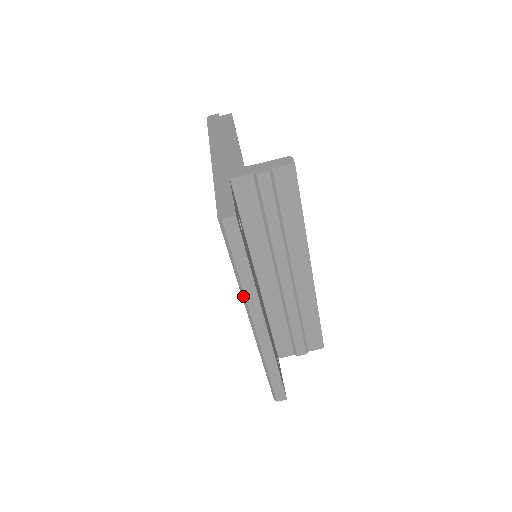
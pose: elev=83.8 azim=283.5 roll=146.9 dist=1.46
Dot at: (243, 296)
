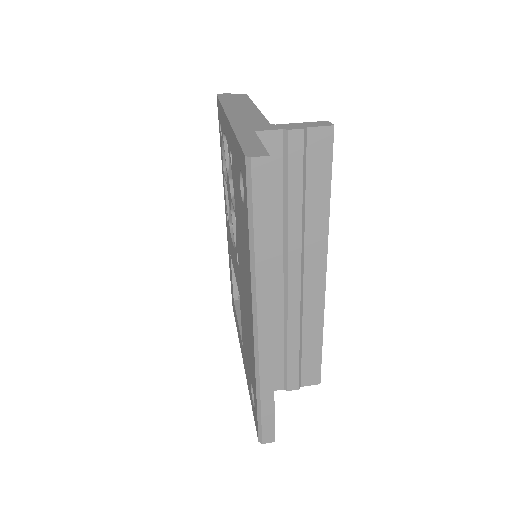
Dot at: (253, 279)
